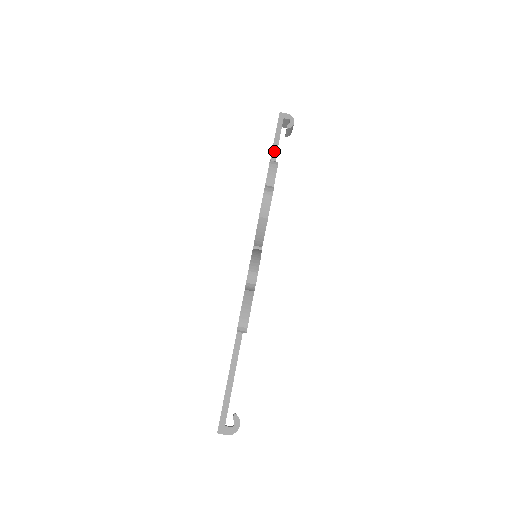
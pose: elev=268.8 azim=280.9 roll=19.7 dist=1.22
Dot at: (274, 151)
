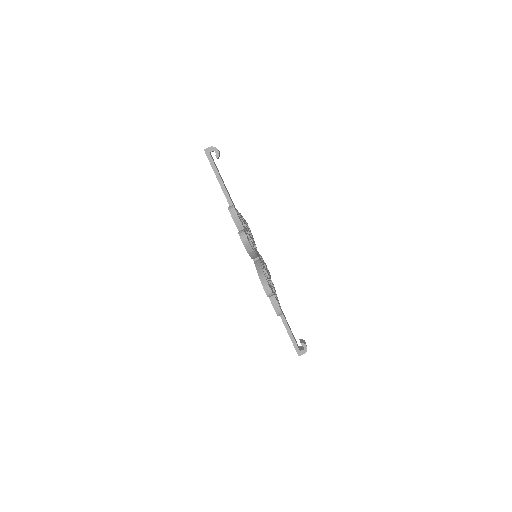
Dot at: (220, 182)
